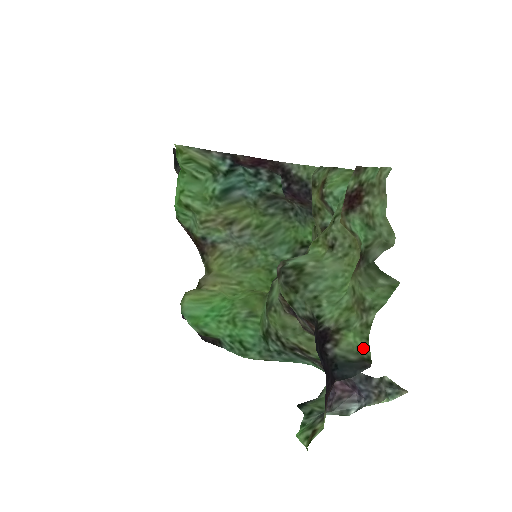
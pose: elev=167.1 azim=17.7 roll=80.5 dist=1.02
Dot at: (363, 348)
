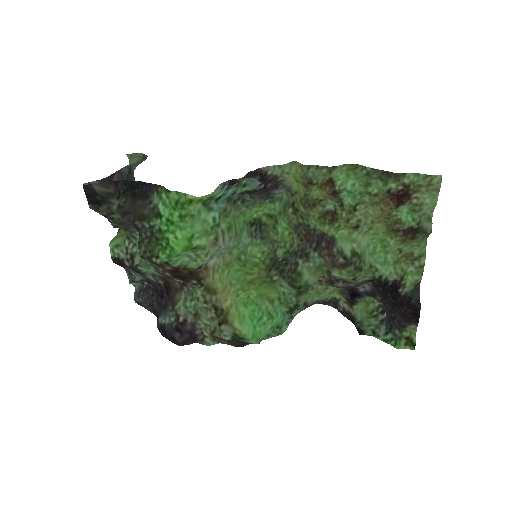
Dot at: (418, 280)
